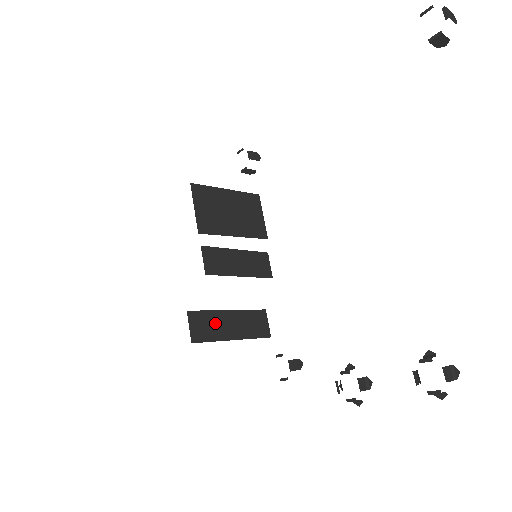
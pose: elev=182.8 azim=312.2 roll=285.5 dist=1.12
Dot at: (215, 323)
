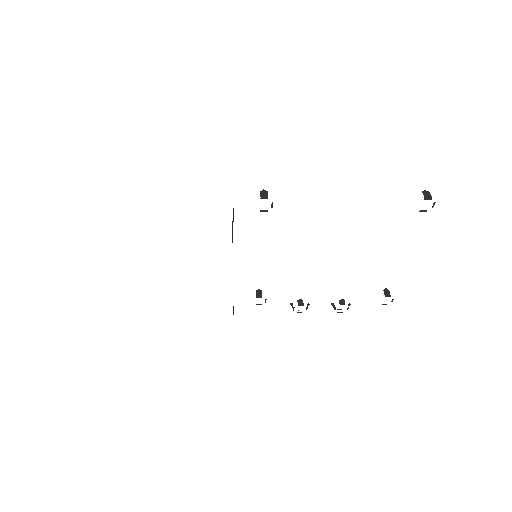
Dot at: occluded
